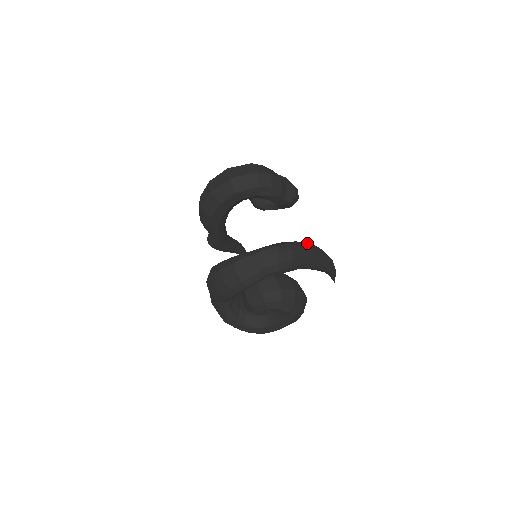
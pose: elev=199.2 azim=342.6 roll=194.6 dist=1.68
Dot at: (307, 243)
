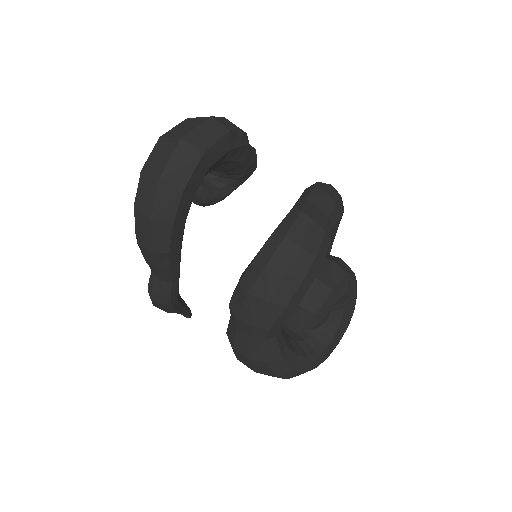
Dot at: occluded
